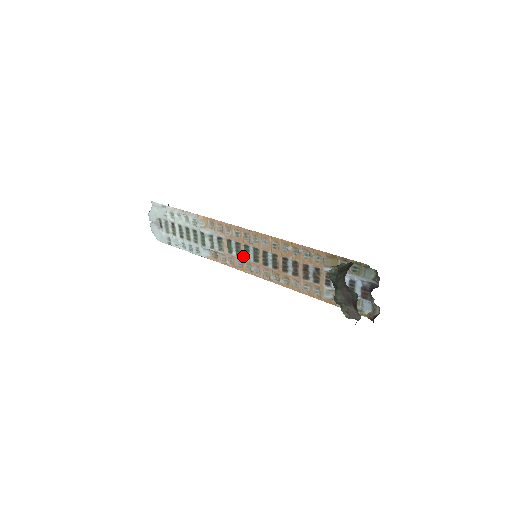
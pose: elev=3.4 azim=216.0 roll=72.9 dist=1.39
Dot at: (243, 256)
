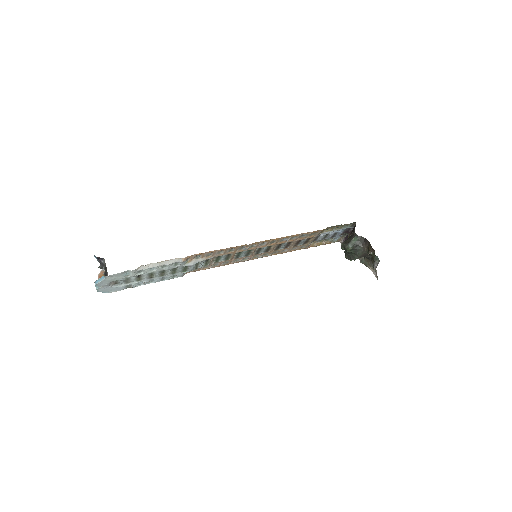
Dot at: (233, 258)
